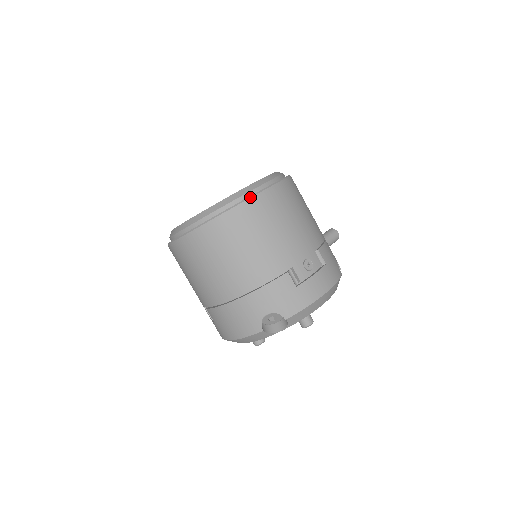
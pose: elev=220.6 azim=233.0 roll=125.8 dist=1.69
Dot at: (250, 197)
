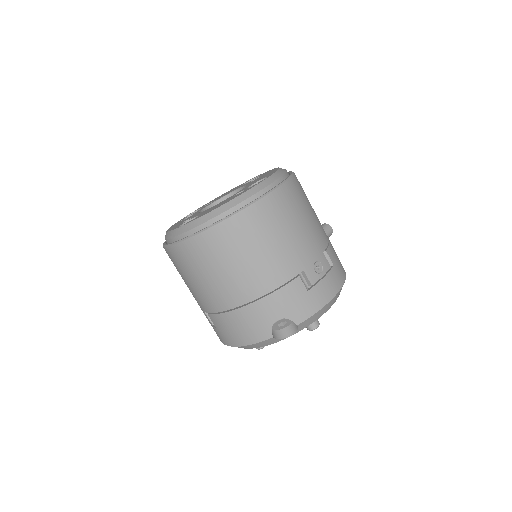
Dot at: (260, 198)
